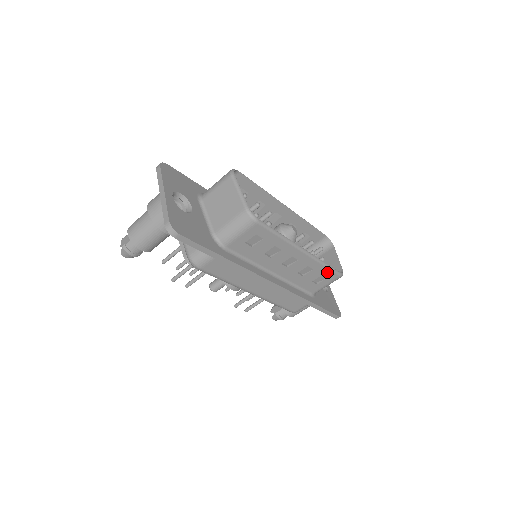
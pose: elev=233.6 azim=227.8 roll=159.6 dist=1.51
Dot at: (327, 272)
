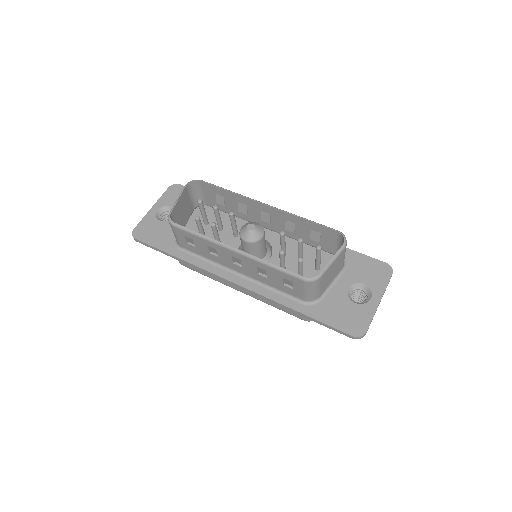
Dot at: (284, 275)
